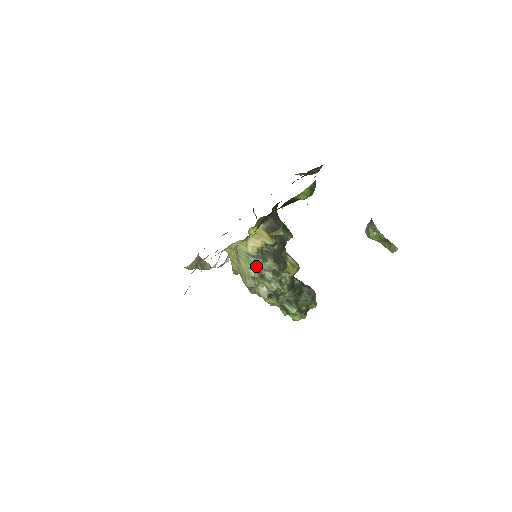
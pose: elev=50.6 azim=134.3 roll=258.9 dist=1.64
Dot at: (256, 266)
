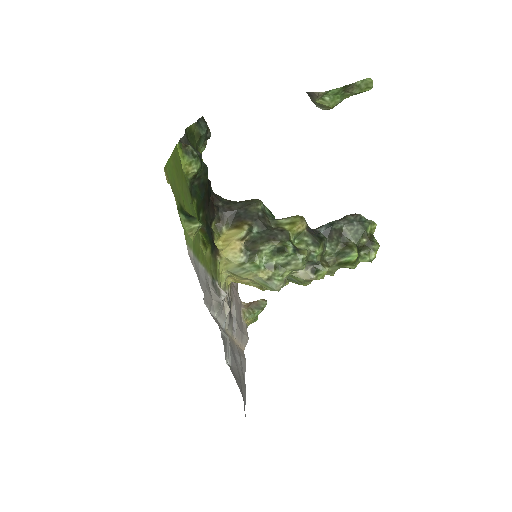
Dot at: (258, 266)
